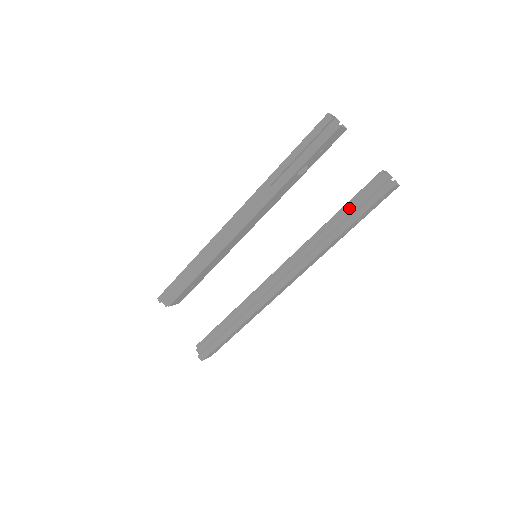
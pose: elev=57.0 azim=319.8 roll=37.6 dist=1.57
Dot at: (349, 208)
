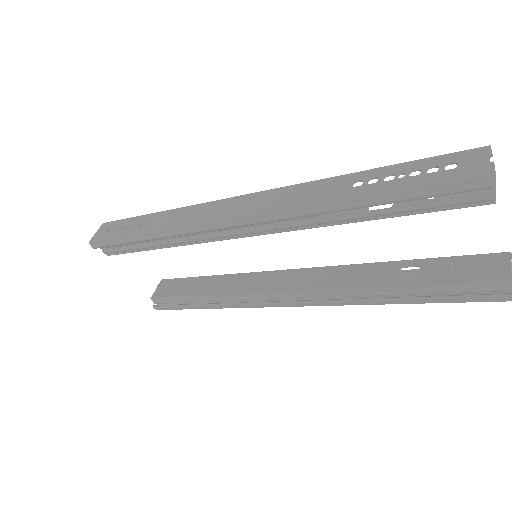
Dot at: (429, 293)
